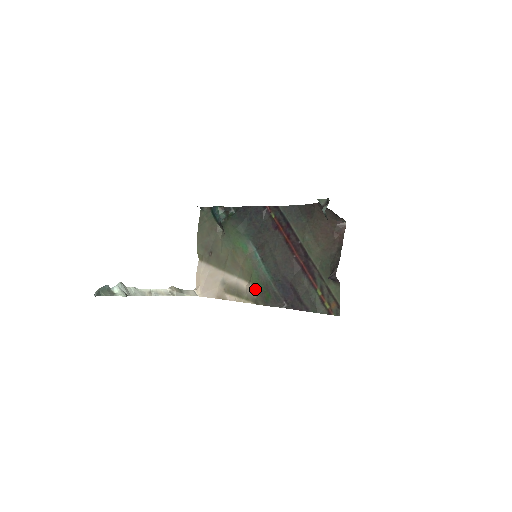
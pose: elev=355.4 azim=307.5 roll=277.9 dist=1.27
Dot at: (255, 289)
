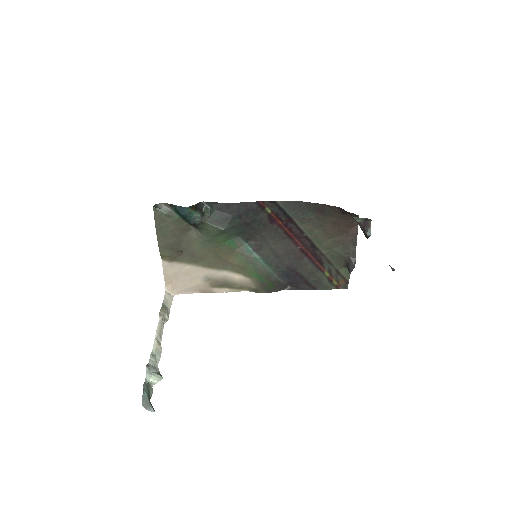
Dot at: (253, 281)
